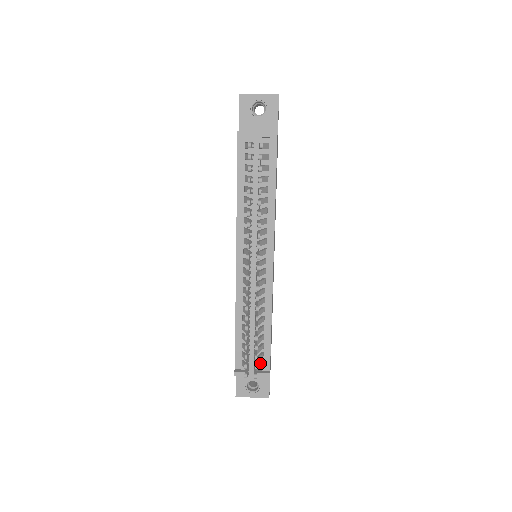
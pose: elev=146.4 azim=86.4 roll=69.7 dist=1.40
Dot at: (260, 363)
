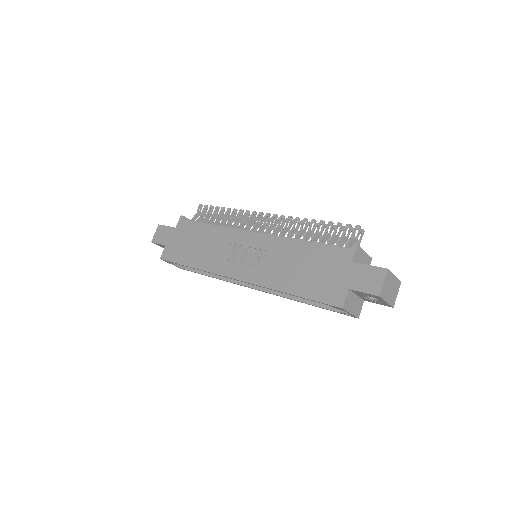
Dot at: occluded
